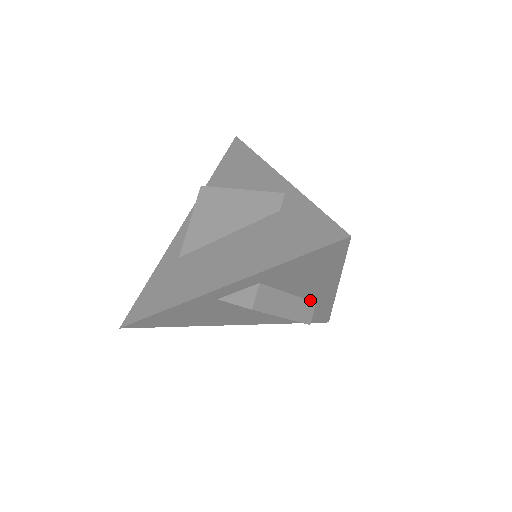
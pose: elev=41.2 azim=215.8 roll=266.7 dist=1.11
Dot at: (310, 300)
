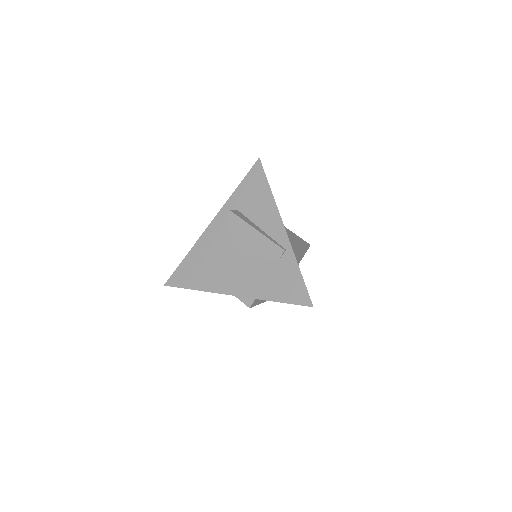
Dot at: occluded
